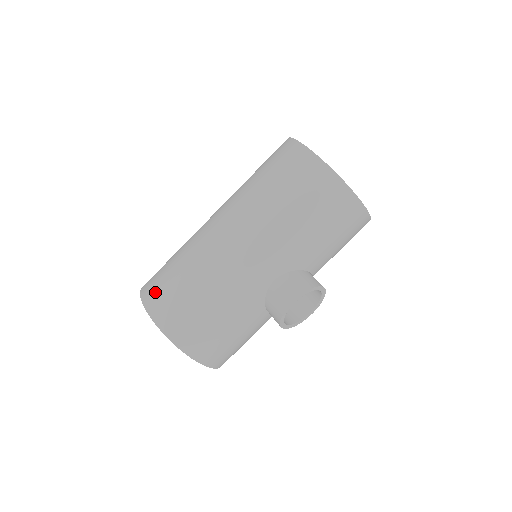
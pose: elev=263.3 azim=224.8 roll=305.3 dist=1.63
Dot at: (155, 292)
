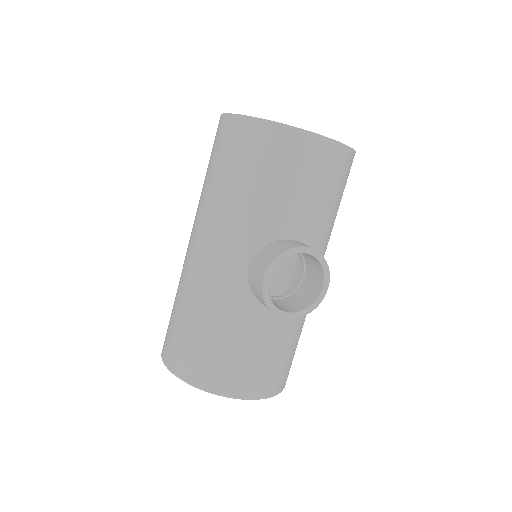
Dot at: occluded
